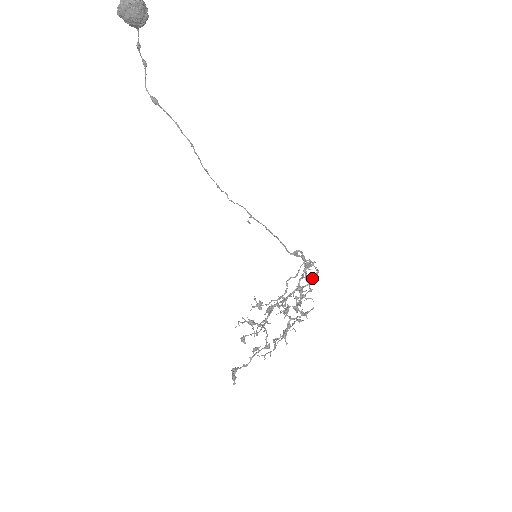
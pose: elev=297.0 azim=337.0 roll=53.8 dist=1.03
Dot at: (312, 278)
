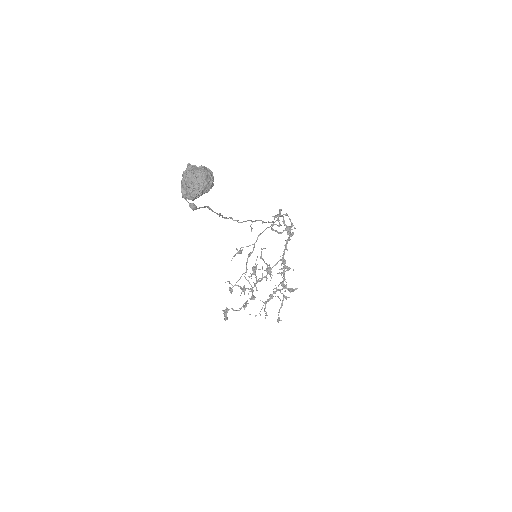
Dot at: (286, 229)
